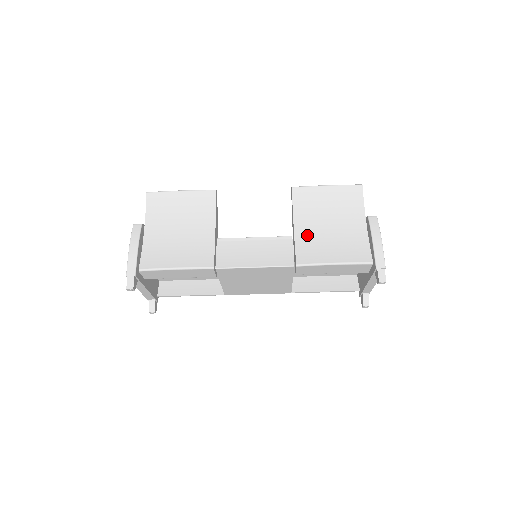
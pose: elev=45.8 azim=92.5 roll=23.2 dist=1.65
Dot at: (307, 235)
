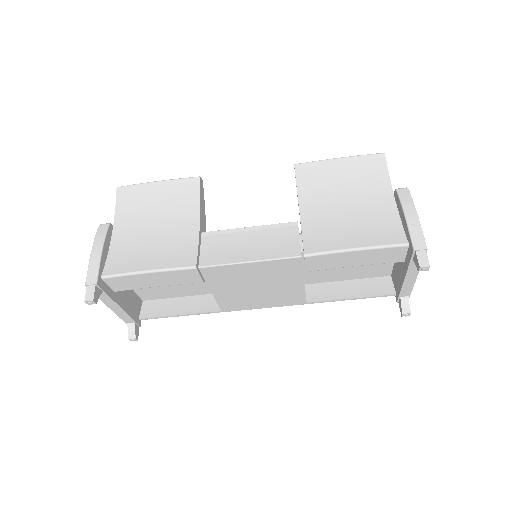
Dot at: (317, 218)
